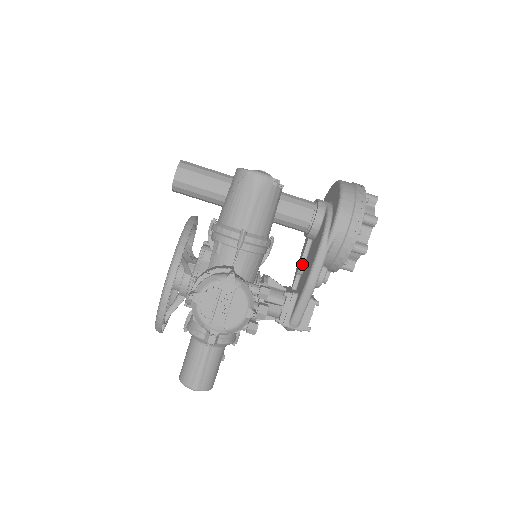
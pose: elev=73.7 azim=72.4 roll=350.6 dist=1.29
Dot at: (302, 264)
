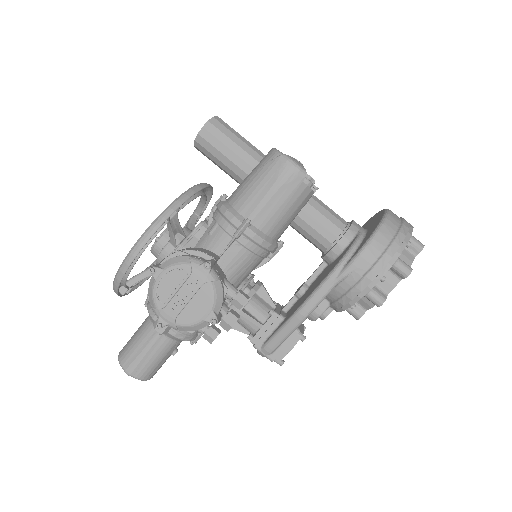
Dot at: (305, 287)
